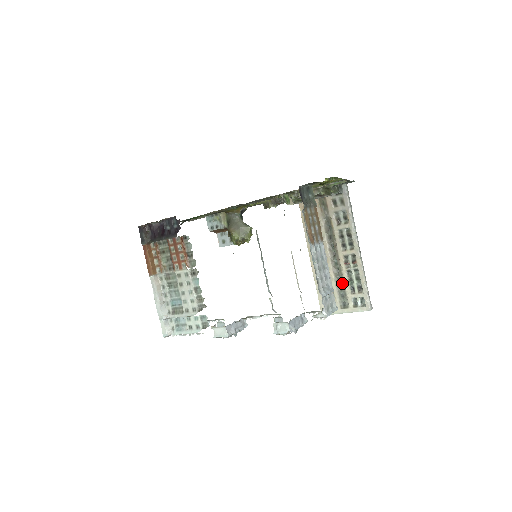
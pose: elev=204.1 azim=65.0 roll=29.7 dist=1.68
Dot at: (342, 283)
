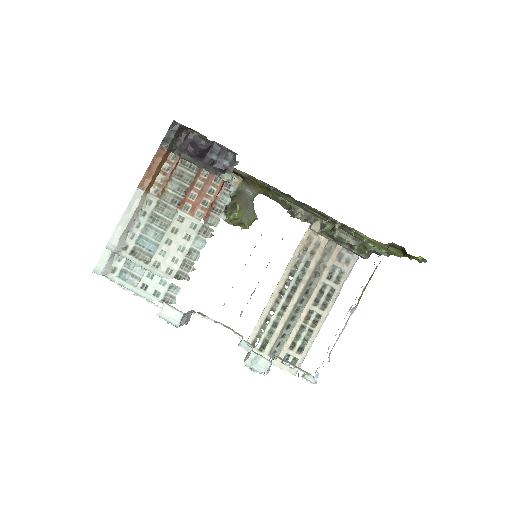
Dot at: (288, 332)
